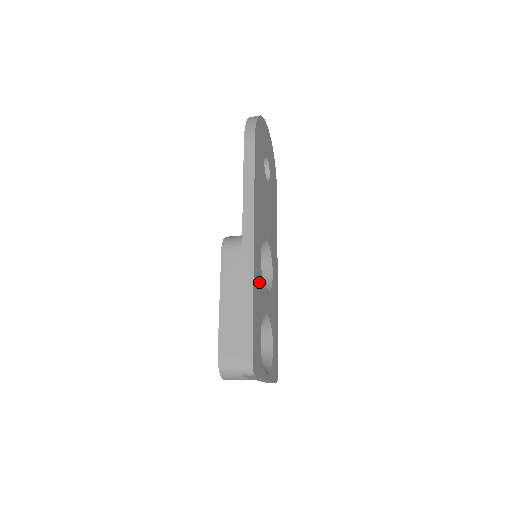
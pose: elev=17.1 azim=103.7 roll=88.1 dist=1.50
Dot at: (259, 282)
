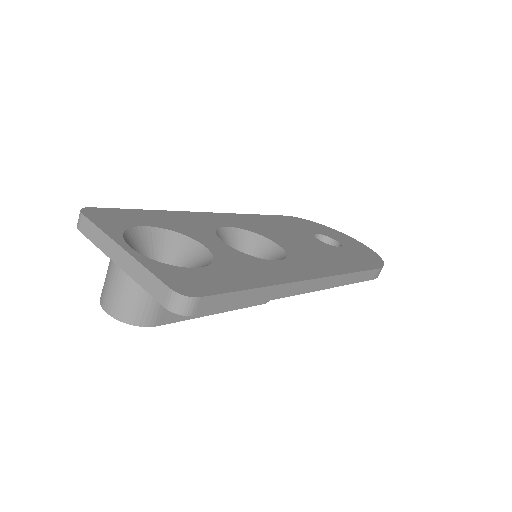
Dot at: (198, 224)
